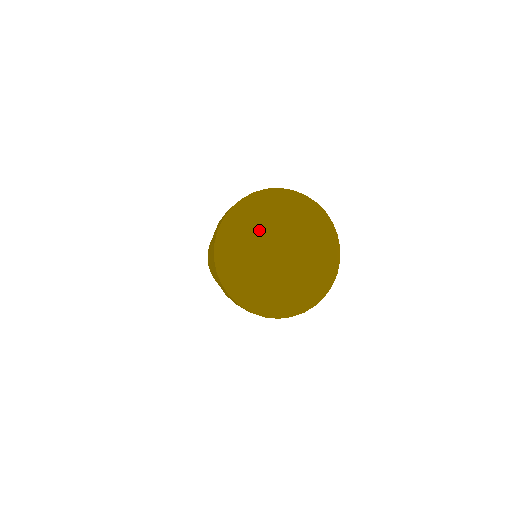
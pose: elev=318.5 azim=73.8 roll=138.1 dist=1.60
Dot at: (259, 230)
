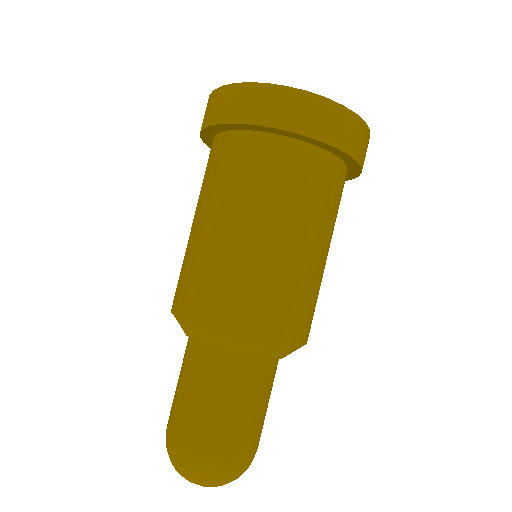
Dot at: occluded
